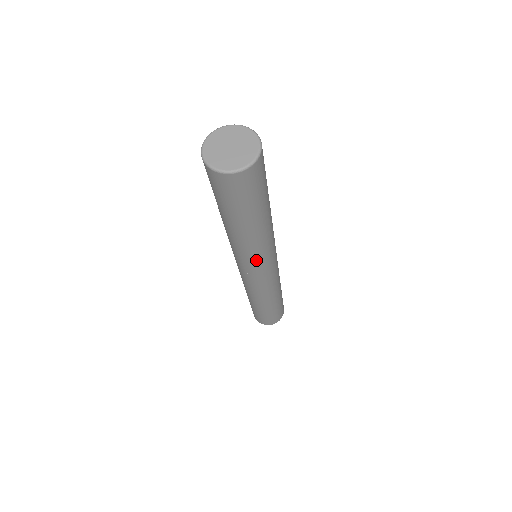
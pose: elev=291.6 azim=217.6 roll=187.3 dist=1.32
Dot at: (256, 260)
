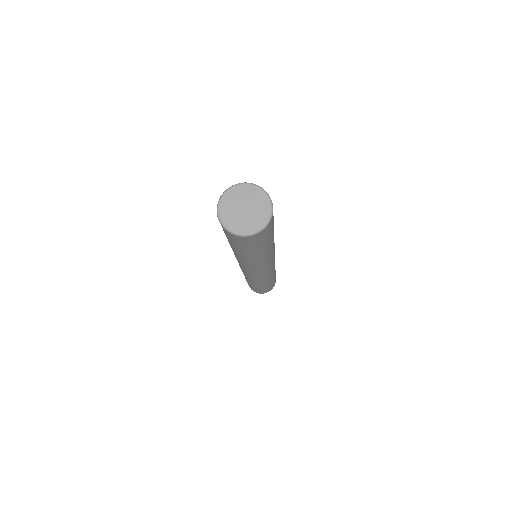
Dot at: (250, 269)
